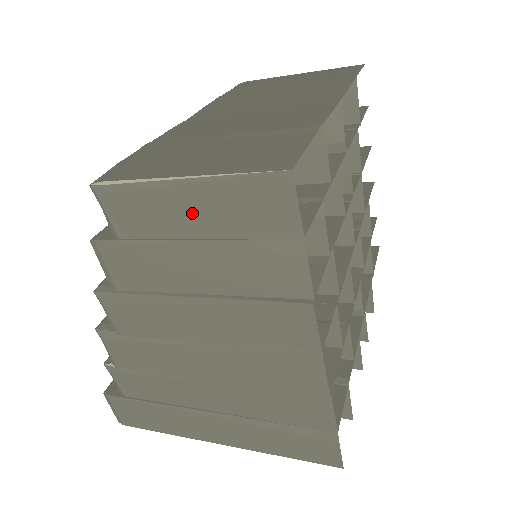
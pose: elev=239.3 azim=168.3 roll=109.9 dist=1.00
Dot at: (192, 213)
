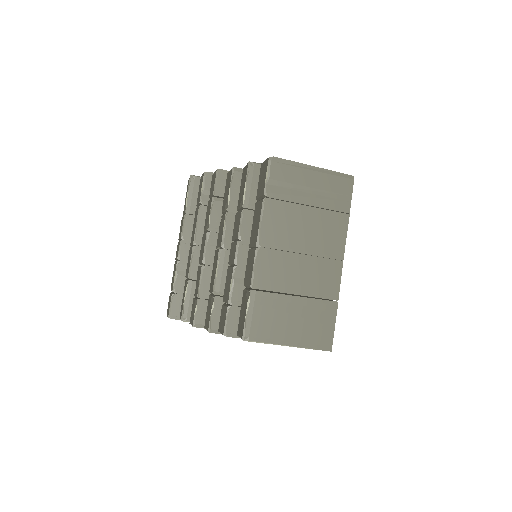
Dot at: occluded
